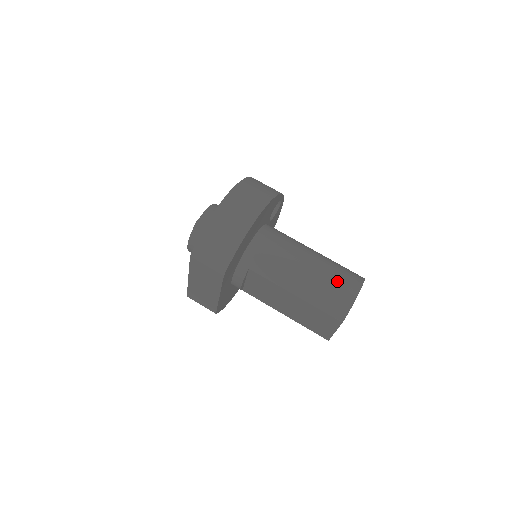
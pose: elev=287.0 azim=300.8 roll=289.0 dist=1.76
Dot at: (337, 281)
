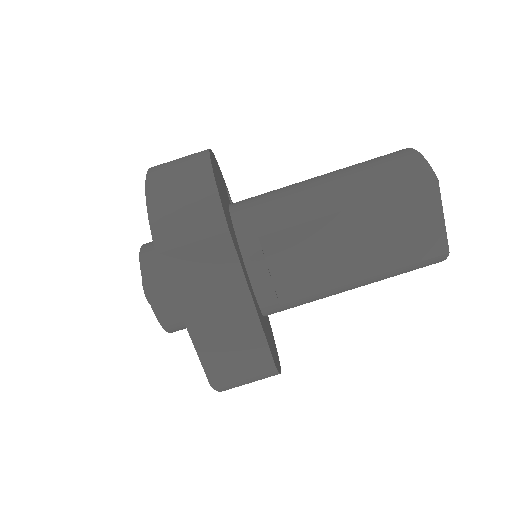
Dot at: (375, 160)
